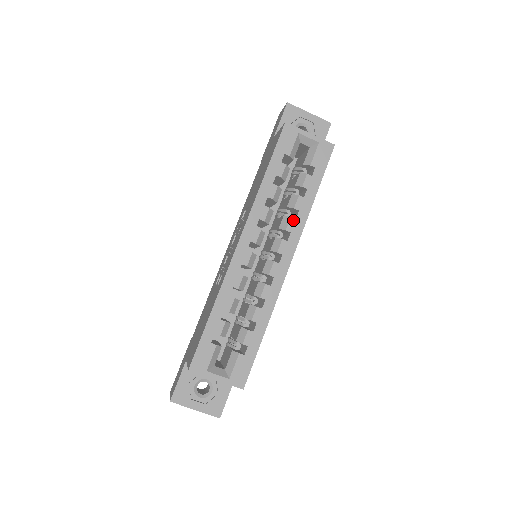
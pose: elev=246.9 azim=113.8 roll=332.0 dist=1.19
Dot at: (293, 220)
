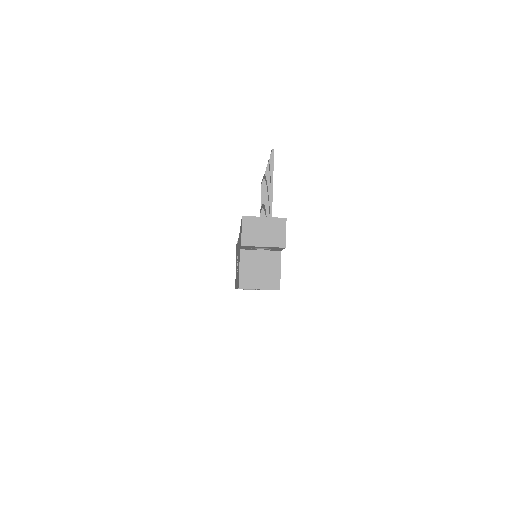
Dot at: occluded
